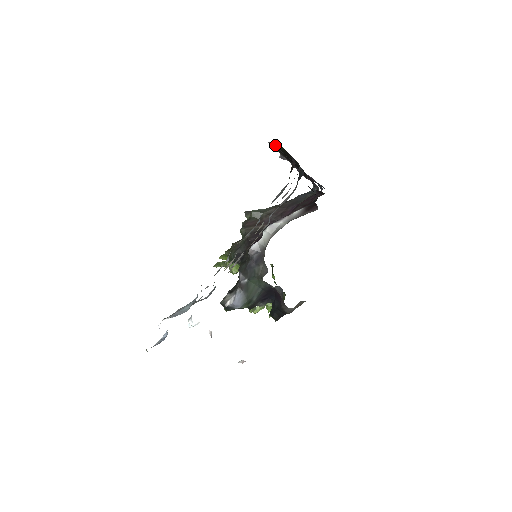
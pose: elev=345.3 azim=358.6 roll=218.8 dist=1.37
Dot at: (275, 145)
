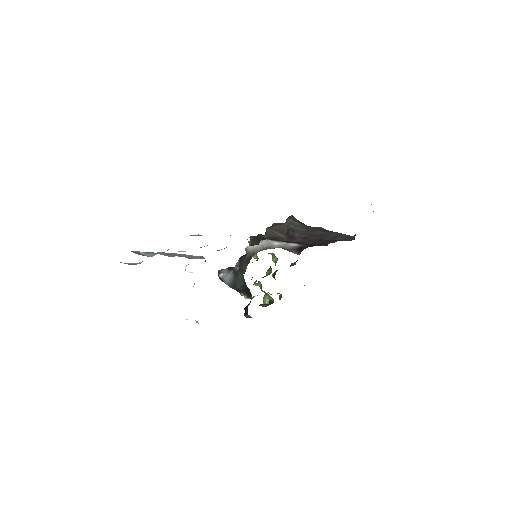
Dot at: occluded
